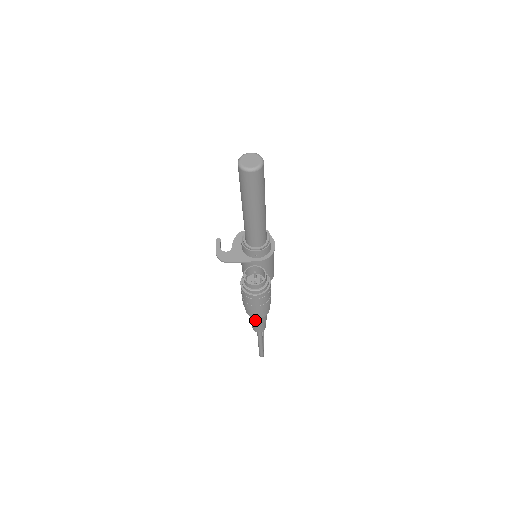
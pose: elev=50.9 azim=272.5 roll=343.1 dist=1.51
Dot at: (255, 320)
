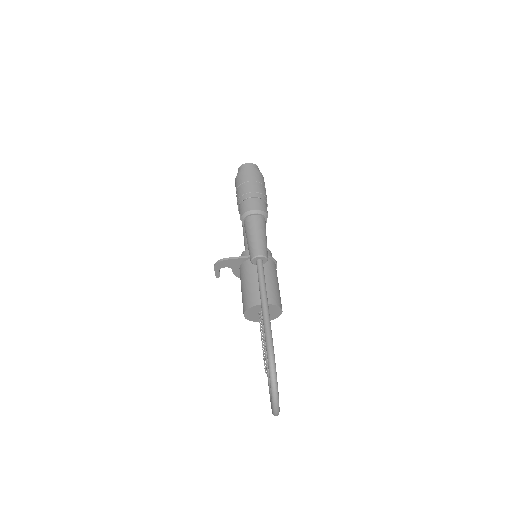
Dot at: (252, 224)
